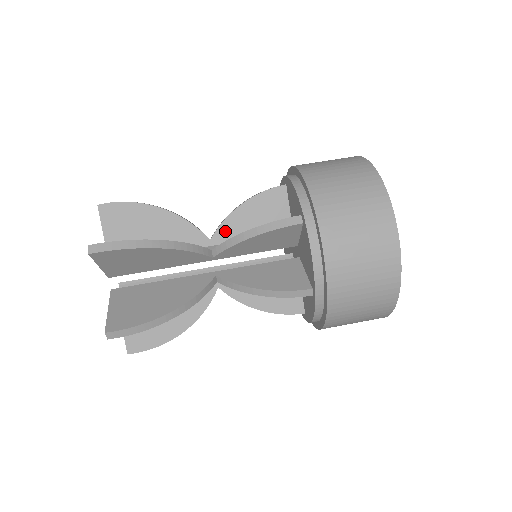
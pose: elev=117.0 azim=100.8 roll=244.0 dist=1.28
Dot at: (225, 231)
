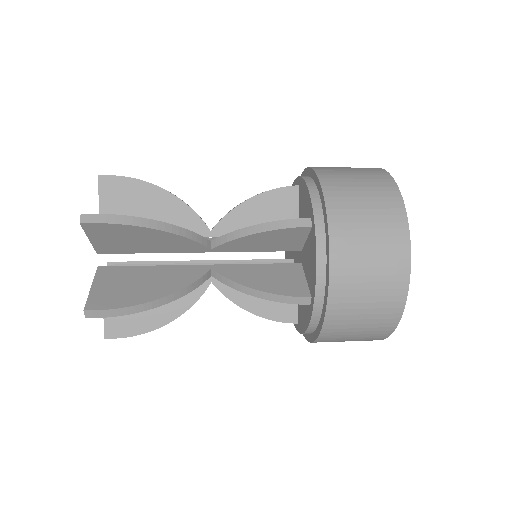
Dot at: occluded
